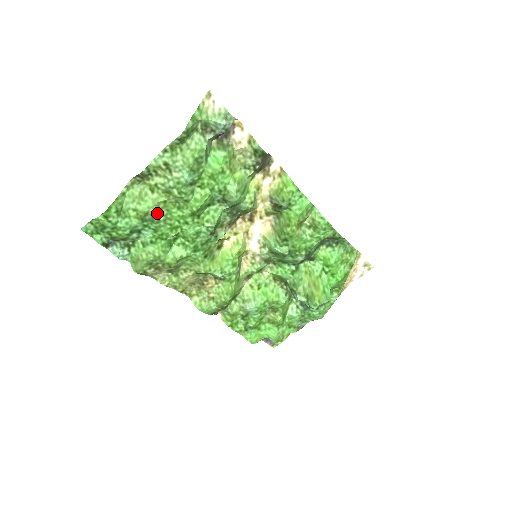
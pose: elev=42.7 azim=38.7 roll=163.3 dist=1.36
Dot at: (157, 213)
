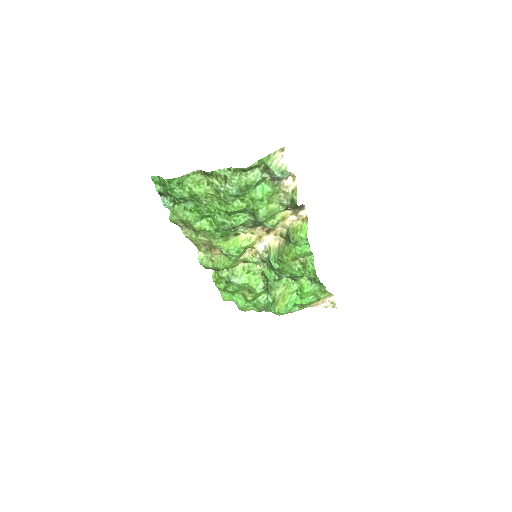
Dot at: (203, 198)
